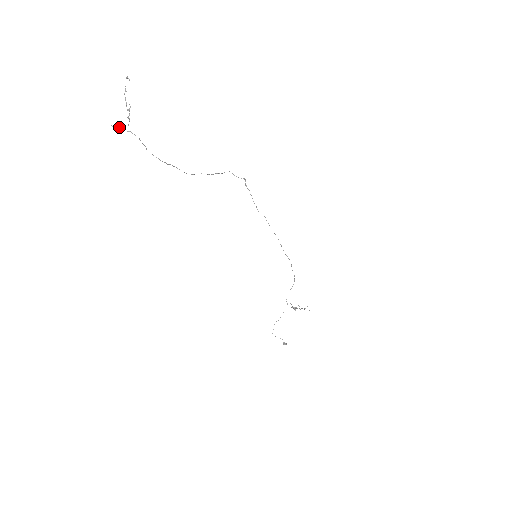
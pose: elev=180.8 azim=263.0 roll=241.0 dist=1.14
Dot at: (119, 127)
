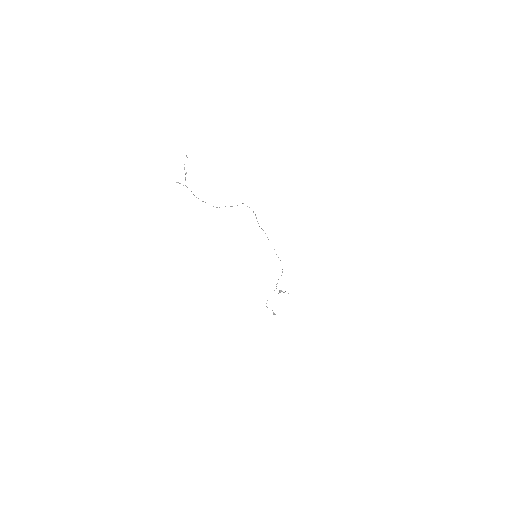
Dot at: occluded
